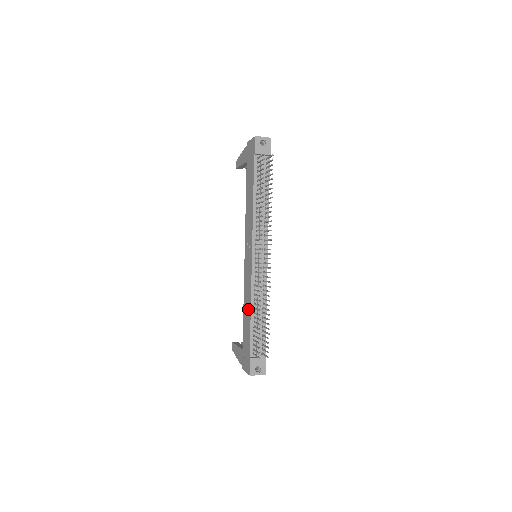
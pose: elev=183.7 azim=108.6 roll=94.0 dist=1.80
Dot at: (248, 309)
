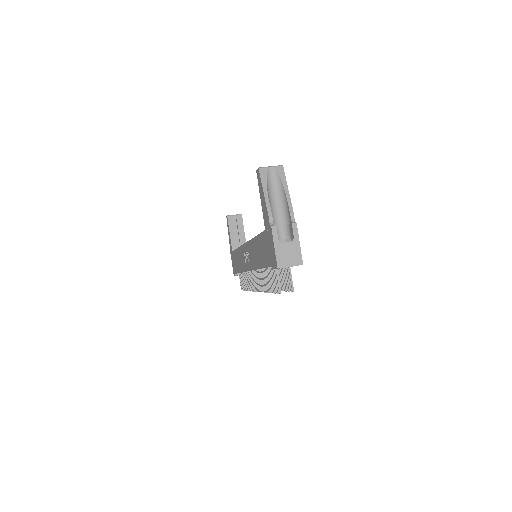
Dot at: (239, 265)
